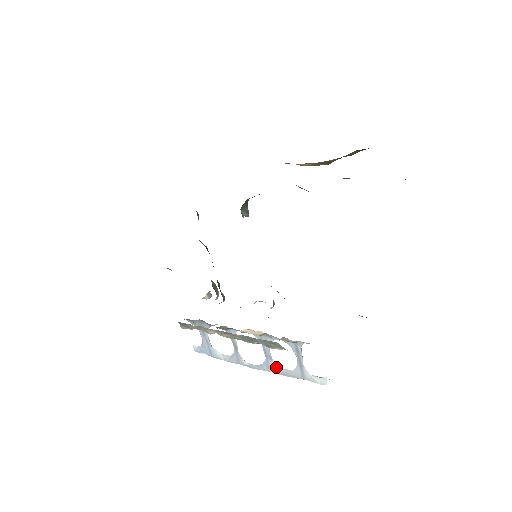
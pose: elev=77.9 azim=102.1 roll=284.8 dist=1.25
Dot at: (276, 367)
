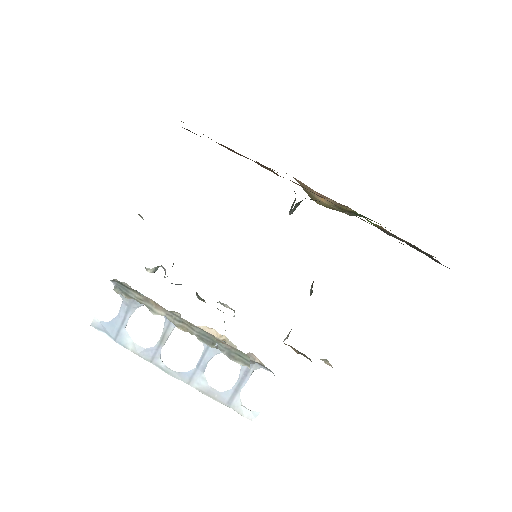
Dot at: (202, 382)
